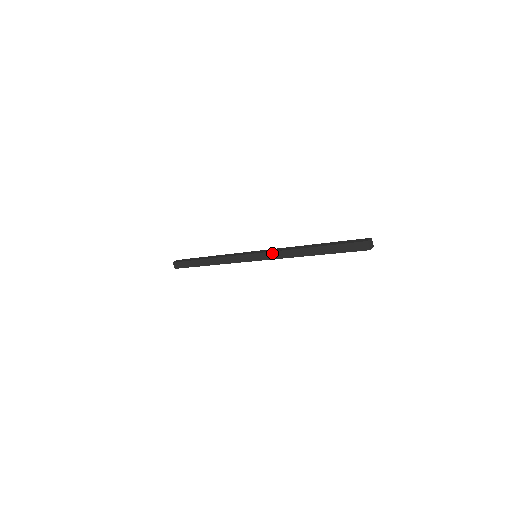
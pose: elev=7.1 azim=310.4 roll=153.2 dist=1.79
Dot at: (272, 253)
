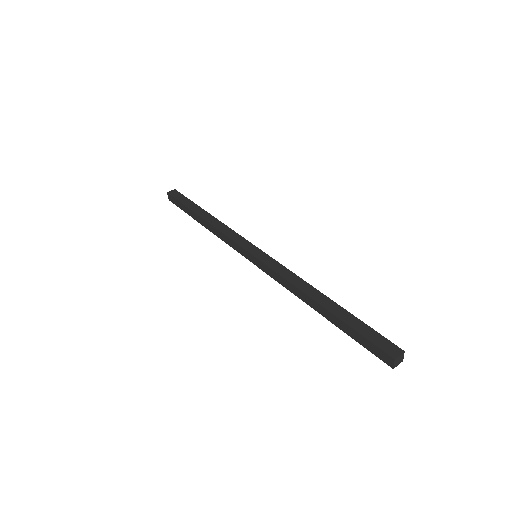
Dot at: (273, 272)
